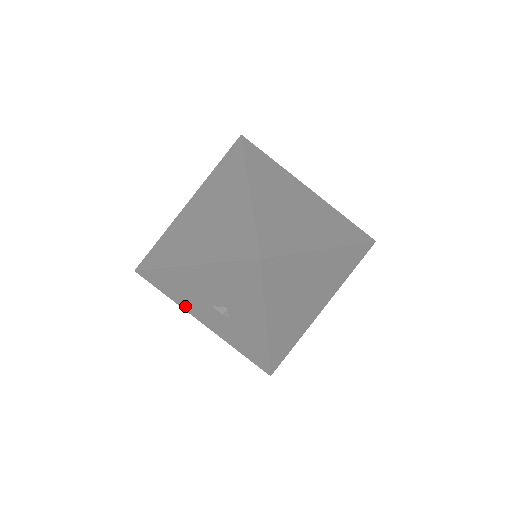
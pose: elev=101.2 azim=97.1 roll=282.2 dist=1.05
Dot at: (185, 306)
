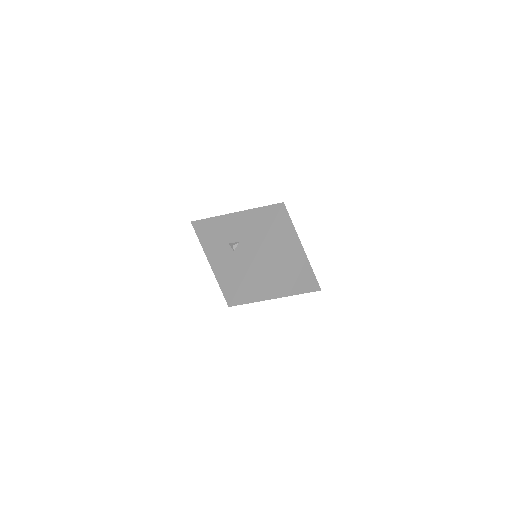
Dot at: (206, 247)
